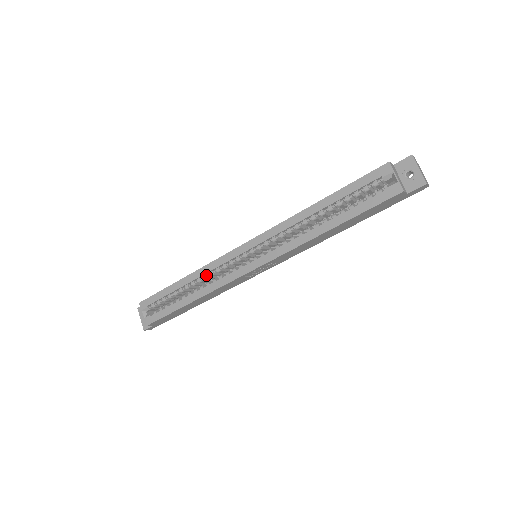
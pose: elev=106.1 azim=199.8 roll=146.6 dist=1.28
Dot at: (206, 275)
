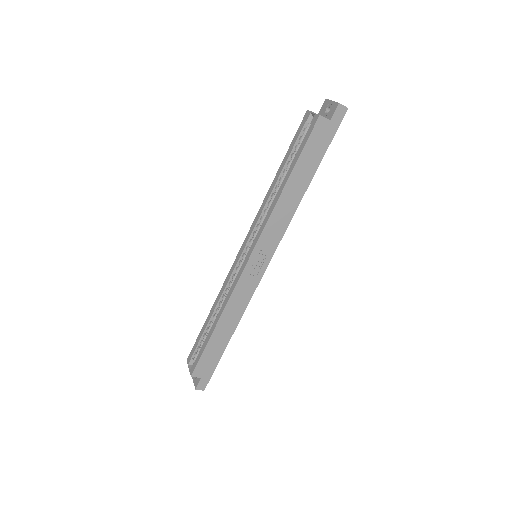
Dot at: (223, 295)
